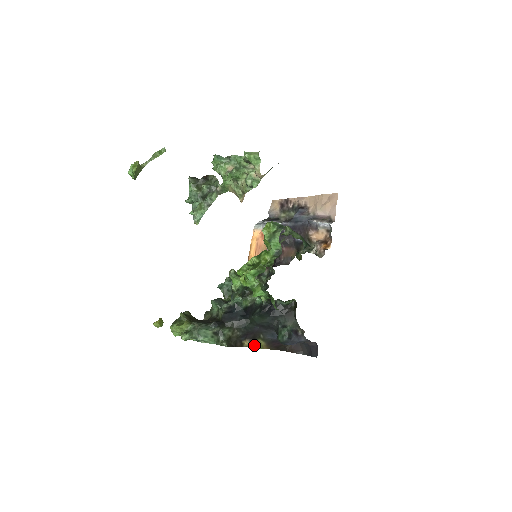
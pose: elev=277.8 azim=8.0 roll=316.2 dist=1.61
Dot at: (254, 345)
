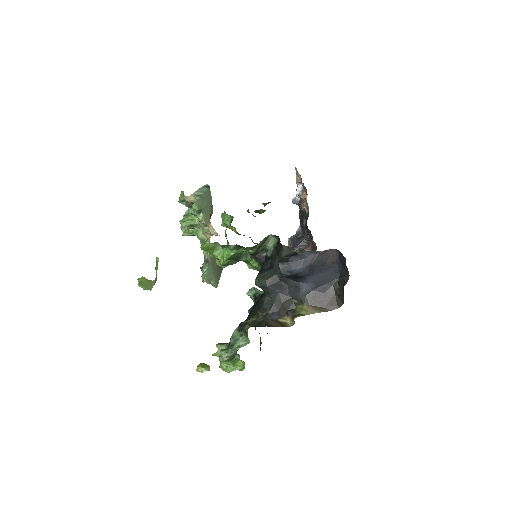
Dot at: (296, 316)
